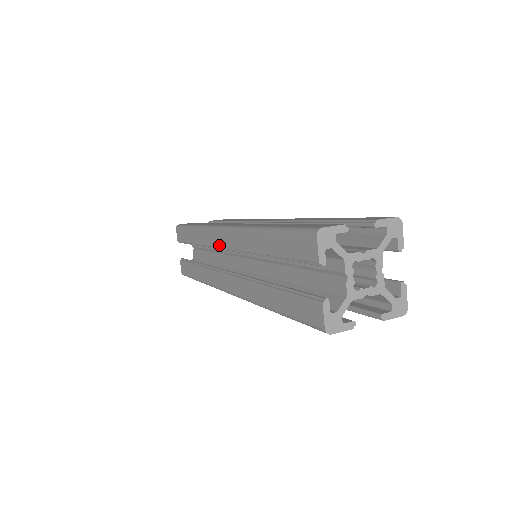
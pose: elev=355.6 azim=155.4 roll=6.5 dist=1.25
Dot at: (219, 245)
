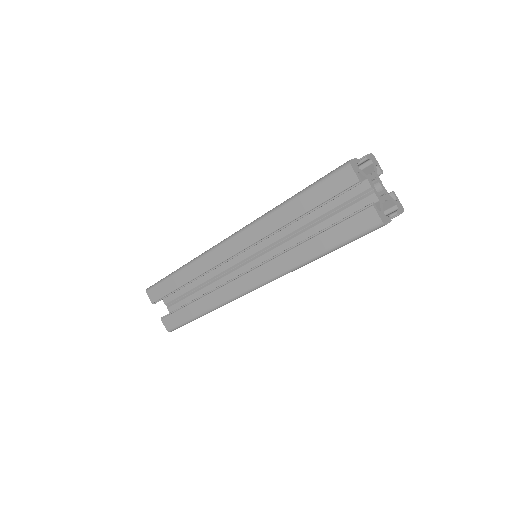
Dot at: (228, 256)
